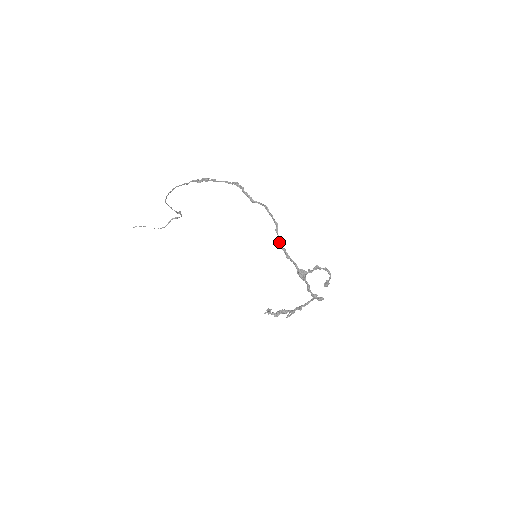
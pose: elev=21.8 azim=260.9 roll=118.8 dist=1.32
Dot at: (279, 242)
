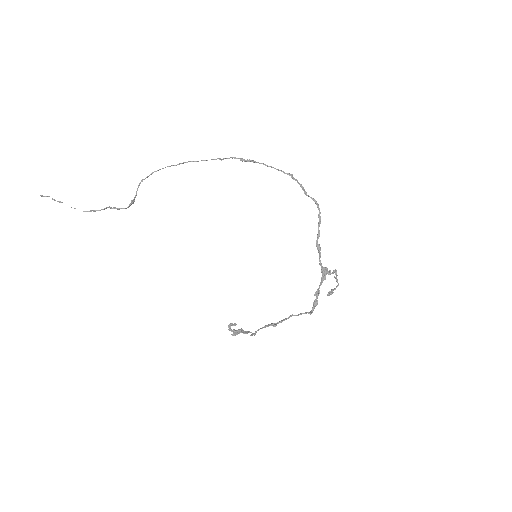
Dot at: (318, 236)
